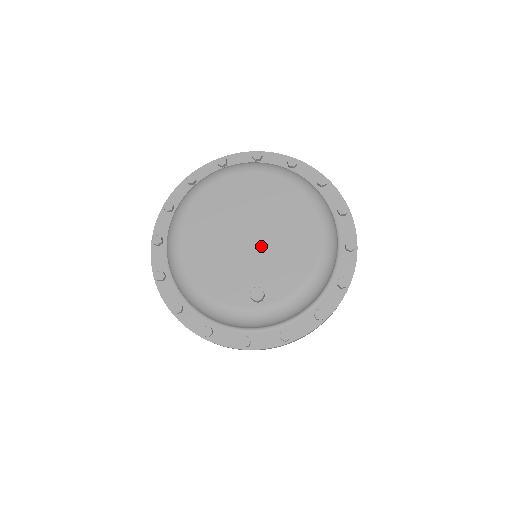
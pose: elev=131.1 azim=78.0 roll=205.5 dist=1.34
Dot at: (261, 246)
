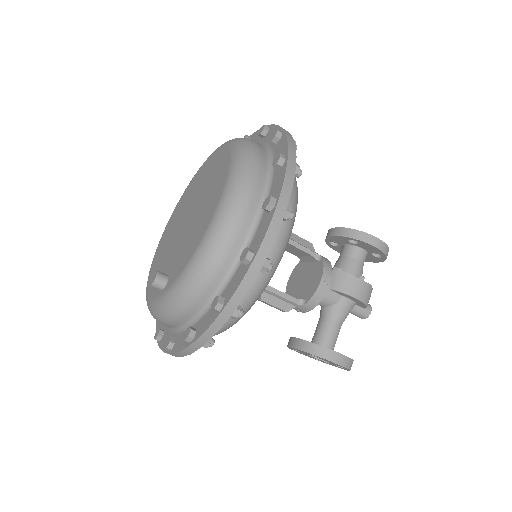
Dot at: (187, 228)
